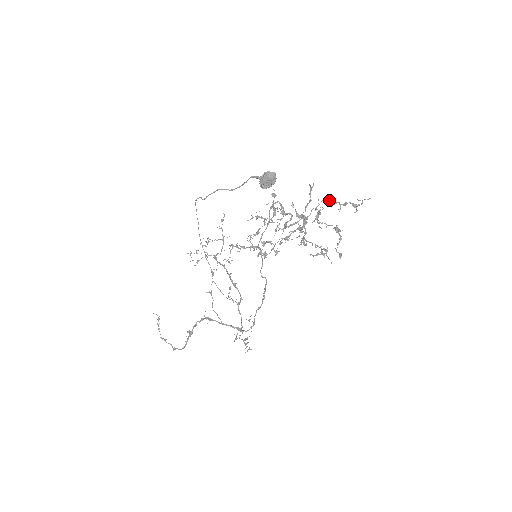
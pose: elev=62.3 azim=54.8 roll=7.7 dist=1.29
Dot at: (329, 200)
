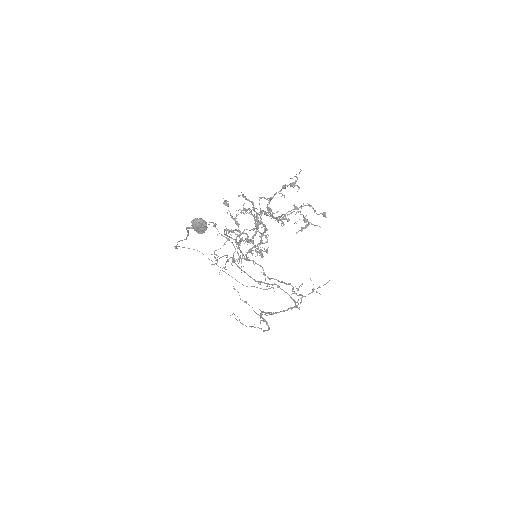
Dot at: occluded
